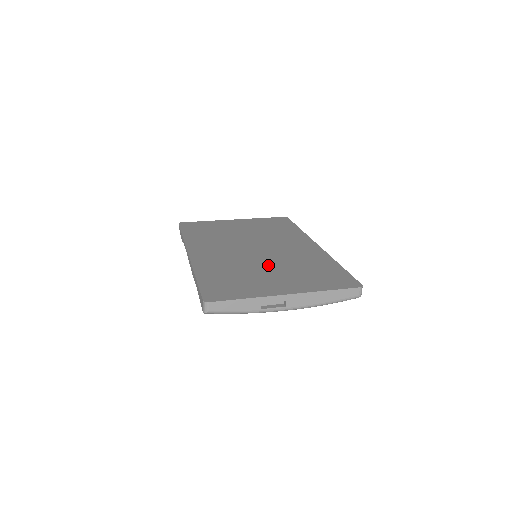
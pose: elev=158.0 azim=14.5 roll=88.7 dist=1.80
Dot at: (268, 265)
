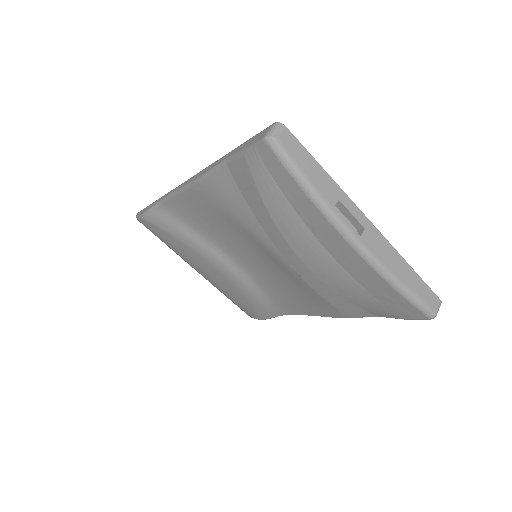
Dot at: occluded
